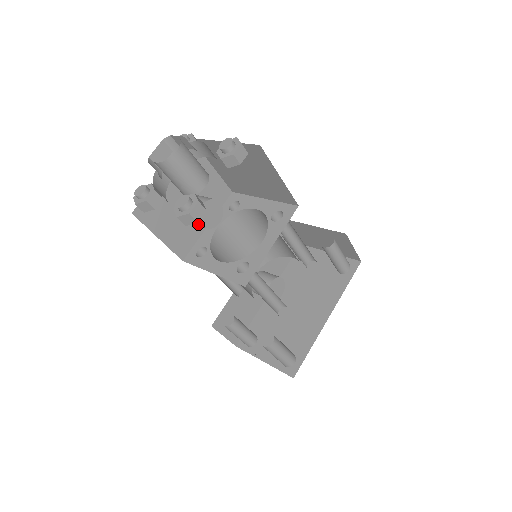
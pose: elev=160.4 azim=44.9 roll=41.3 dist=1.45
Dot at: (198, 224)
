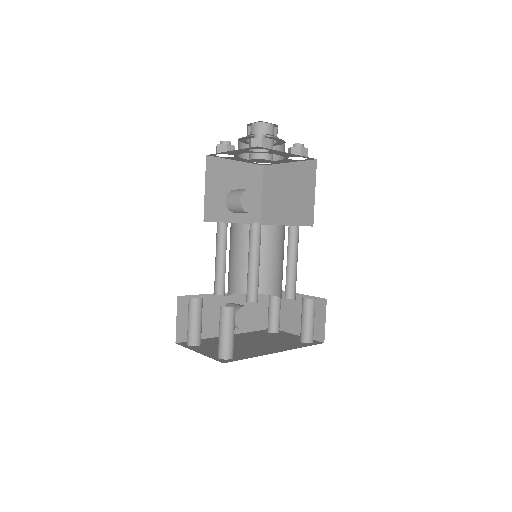
Dot at: (236, 200)
